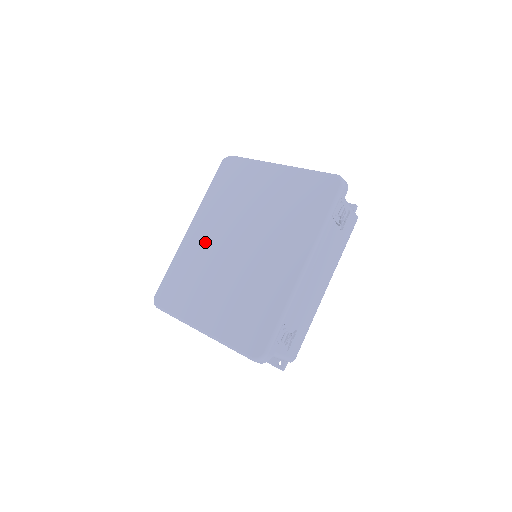
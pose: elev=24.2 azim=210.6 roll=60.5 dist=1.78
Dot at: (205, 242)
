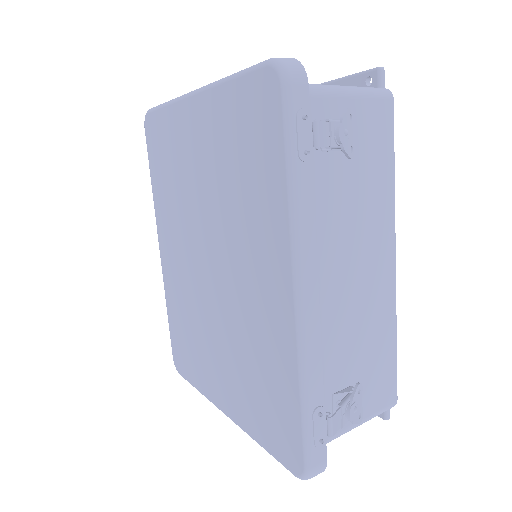
Dot at: (178, 270)
